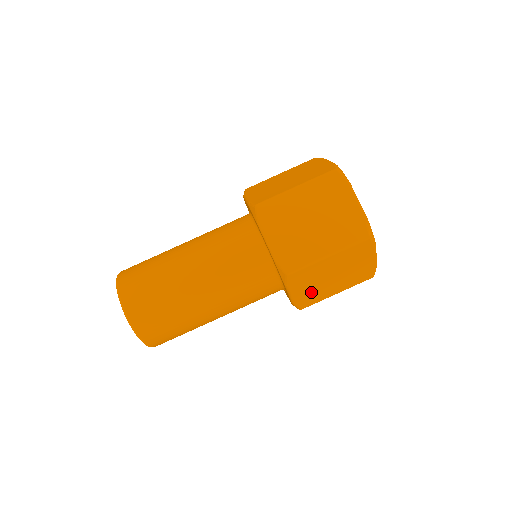
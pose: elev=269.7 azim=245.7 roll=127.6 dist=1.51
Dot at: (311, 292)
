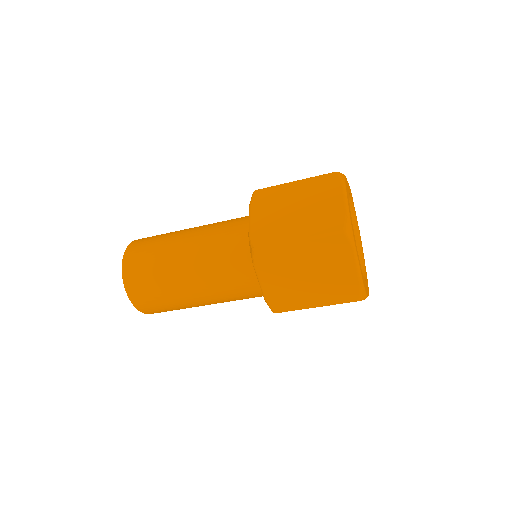
Dot at: occluded
